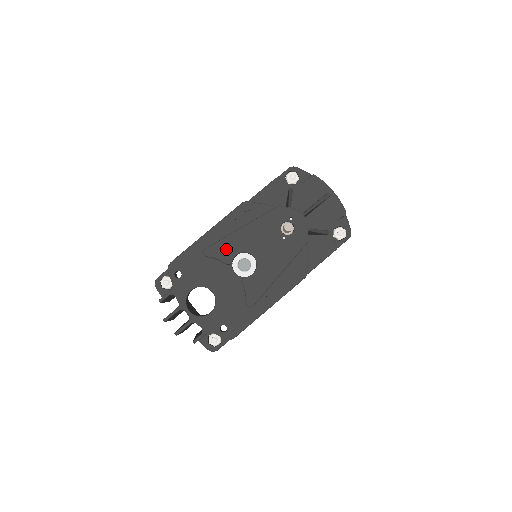
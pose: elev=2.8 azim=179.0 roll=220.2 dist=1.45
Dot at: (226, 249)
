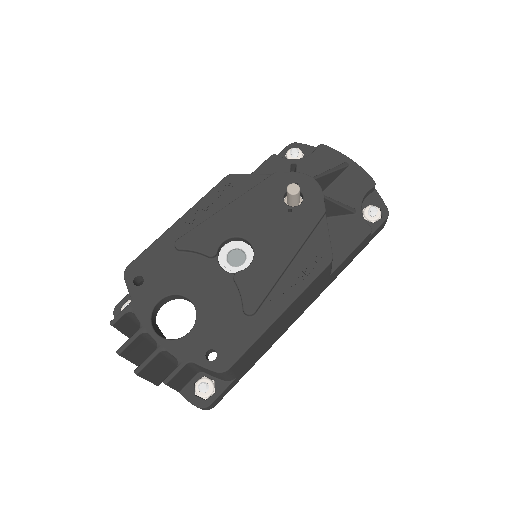
Dot at: (207, 236)
